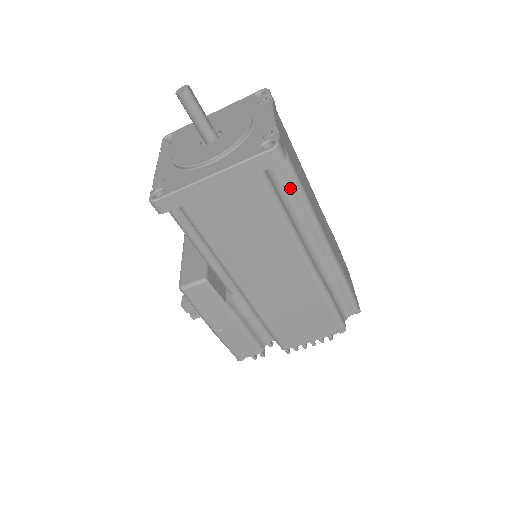
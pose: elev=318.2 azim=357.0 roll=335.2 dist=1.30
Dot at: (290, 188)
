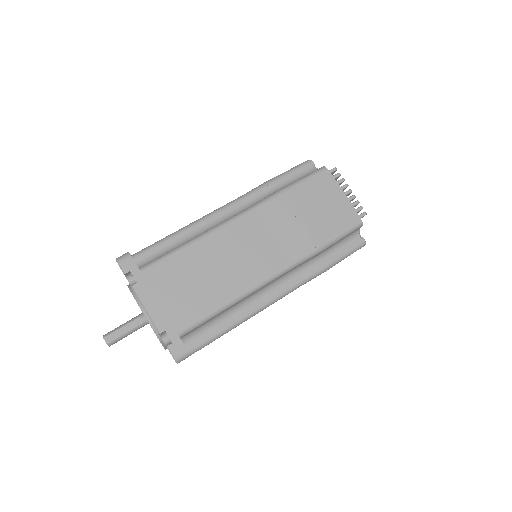
Dot at: (213, 318)
